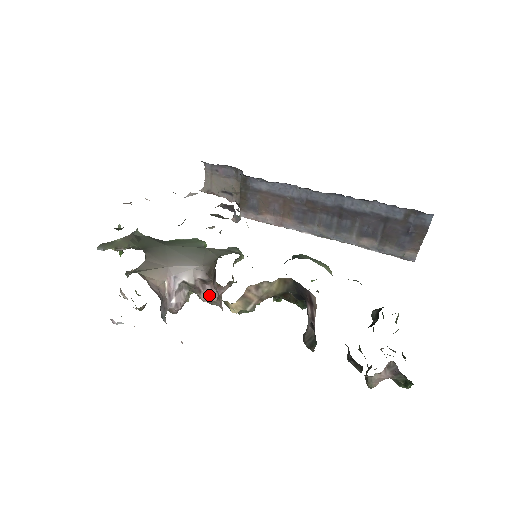
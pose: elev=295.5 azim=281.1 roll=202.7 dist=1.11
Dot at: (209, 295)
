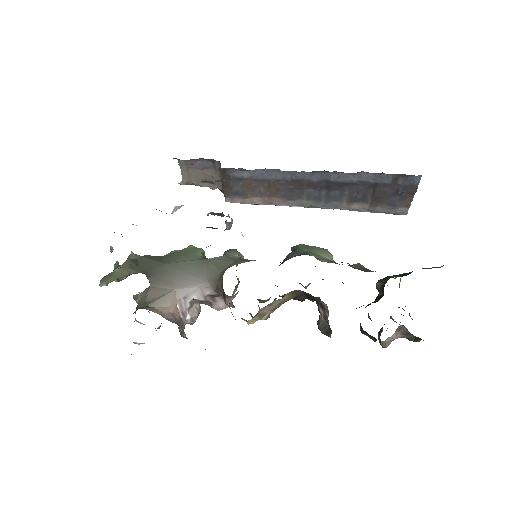
Dot at: (221, 305)
